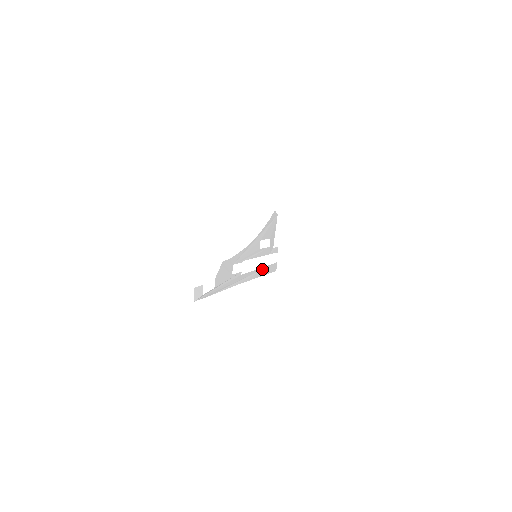
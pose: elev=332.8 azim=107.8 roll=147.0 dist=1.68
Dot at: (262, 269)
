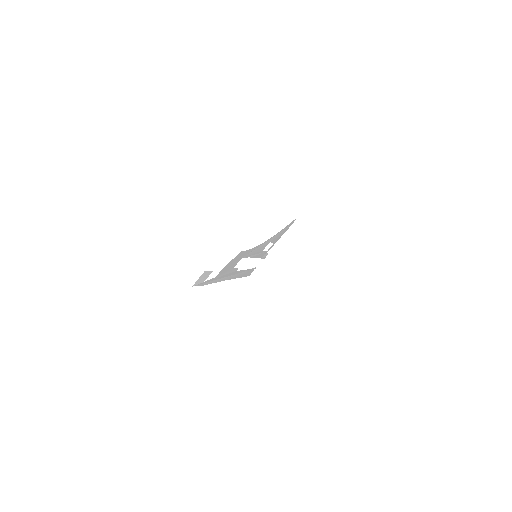
Dot at: occluded
